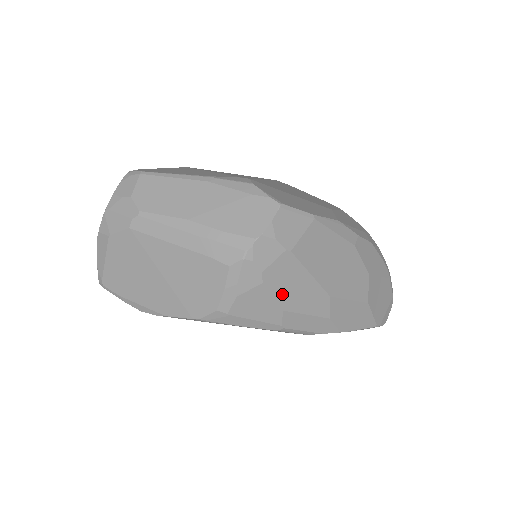
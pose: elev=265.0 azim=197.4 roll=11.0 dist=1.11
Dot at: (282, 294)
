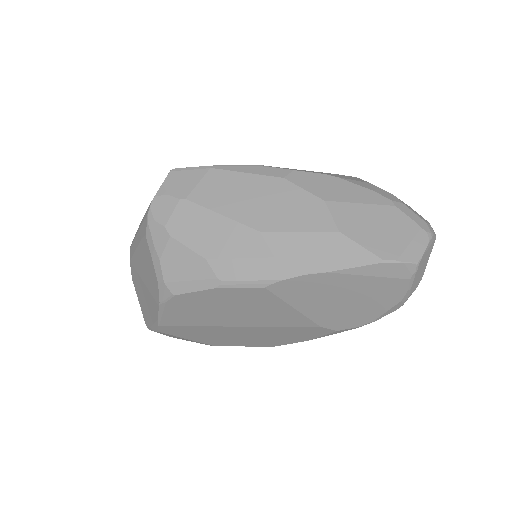
Dot at: (197, 242)
